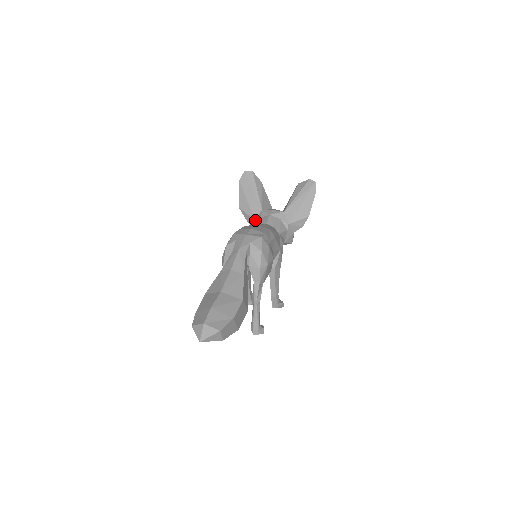
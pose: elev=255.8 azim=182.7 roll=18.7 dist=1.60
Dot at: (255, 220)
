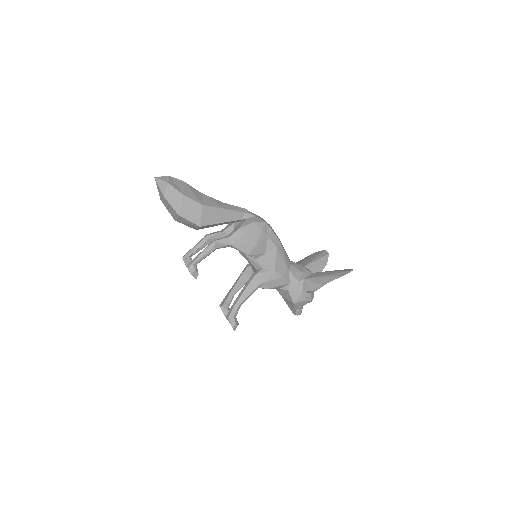
Dot at: occluded
